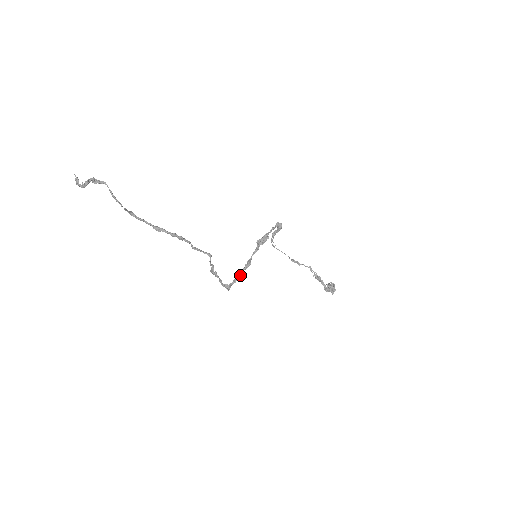
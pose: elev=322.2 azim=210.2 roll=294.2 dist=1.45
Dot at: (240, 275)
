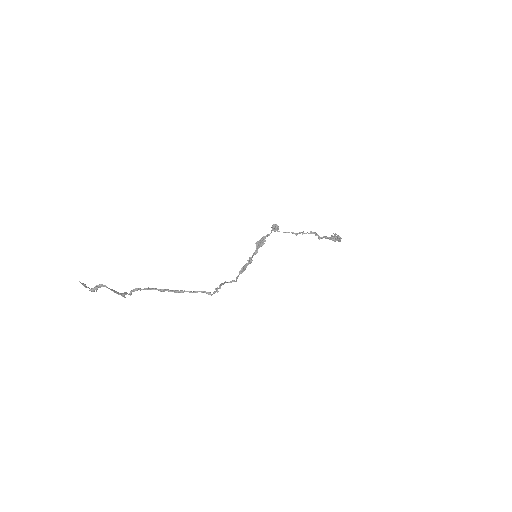
Dot at: (244, 270)
